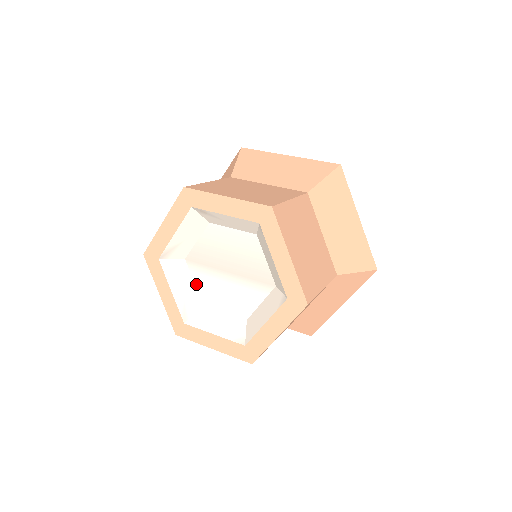
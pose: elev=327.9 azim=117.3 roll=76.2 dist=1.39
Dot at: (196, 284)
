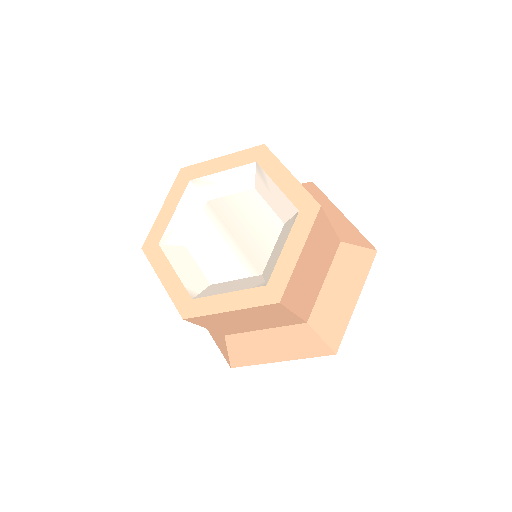
Dot at: (197, 226)
